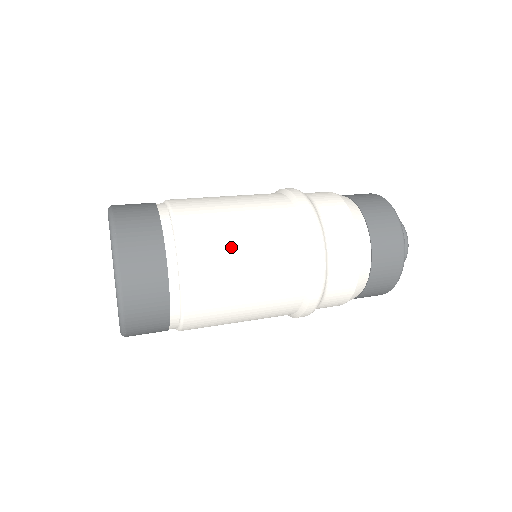
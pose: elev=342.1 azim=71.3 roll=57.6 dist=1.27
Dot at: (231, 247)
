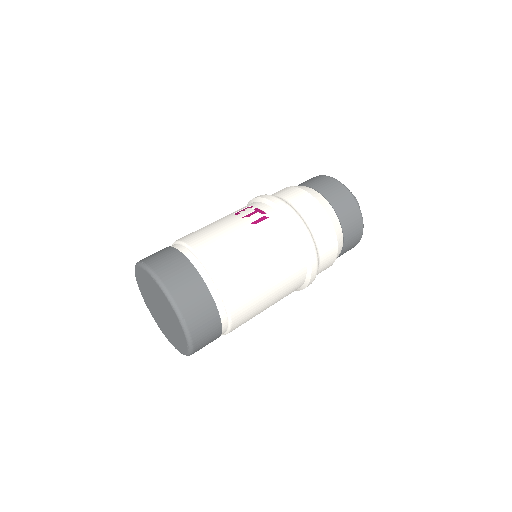
Dot at: (262, 297)
